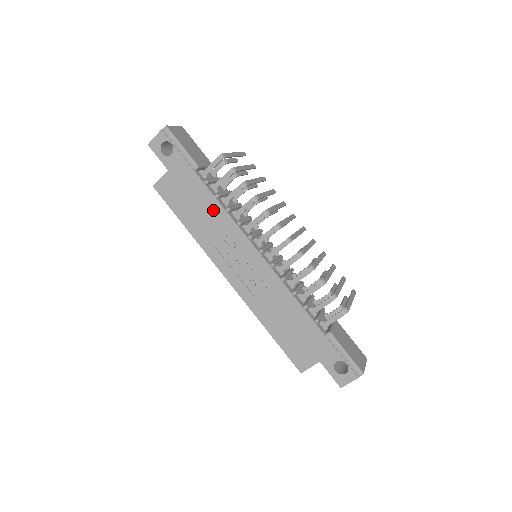
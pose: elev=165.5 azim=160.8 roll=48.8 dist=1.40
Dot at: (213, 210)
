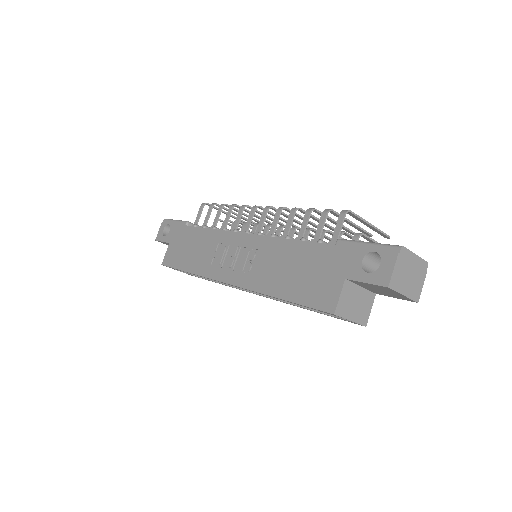
Dot at: (202, 238)
